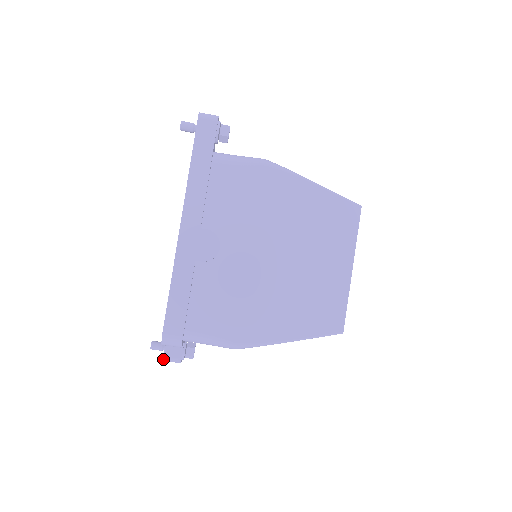
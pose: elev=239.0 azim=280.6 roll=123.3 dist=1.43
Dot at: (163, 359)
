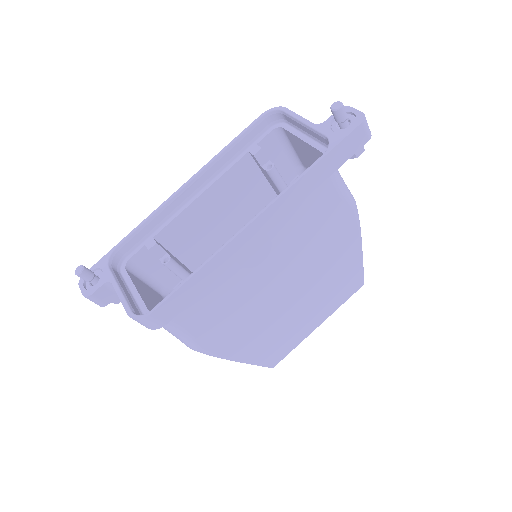
Dot at: (87, 296)
